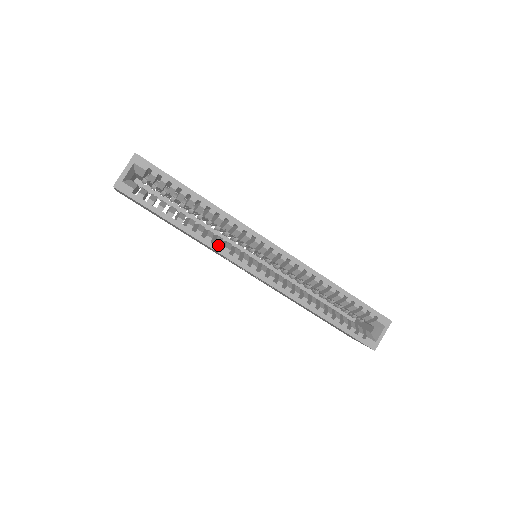
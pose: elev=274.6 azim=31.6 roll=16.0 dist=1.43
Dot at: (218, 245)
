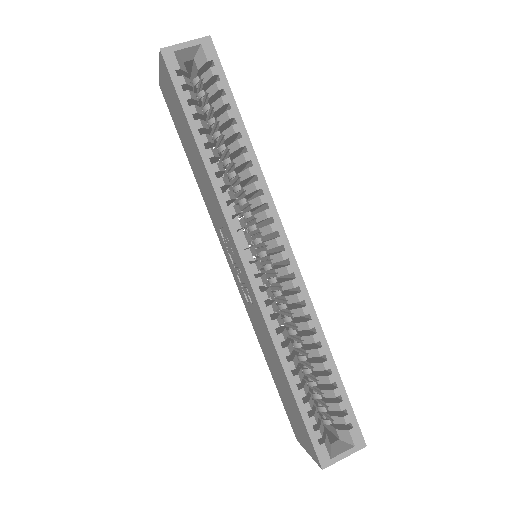
Dot at: (226, 197)
